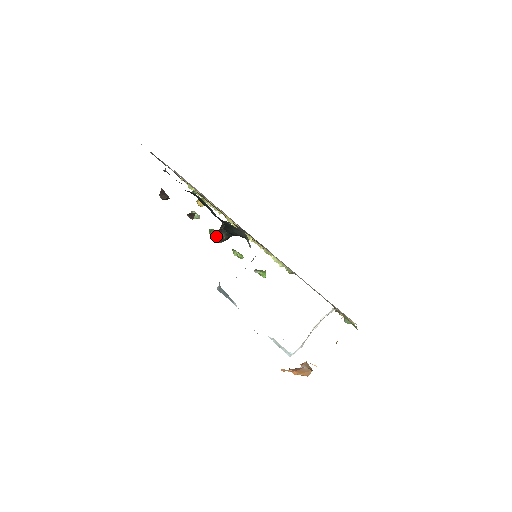
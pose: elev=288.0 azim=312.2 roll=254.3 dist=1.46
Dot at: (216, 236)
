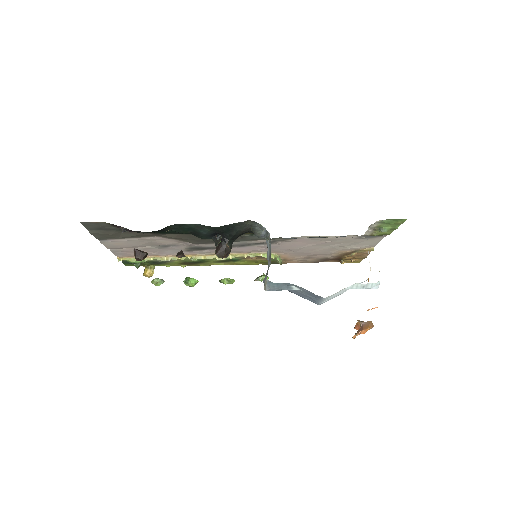
Dot at: (220, 252)
